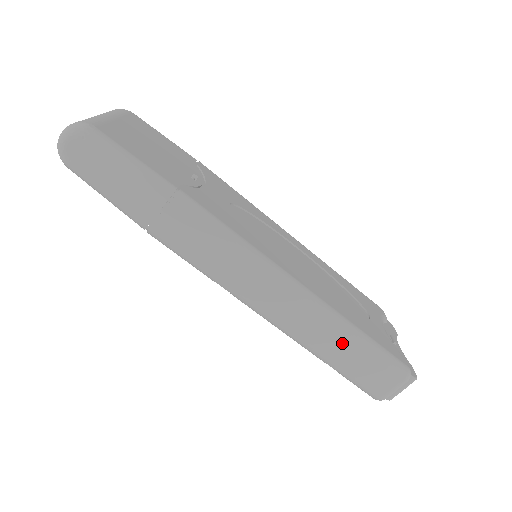
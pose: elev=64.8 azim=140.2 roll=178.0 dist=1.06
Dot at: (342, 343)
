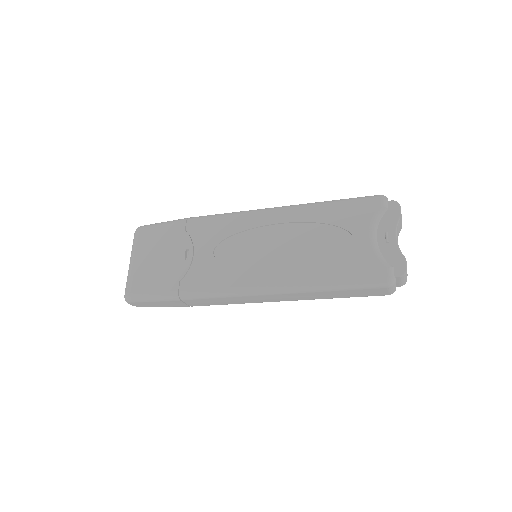
Dot at: (328, 293)
